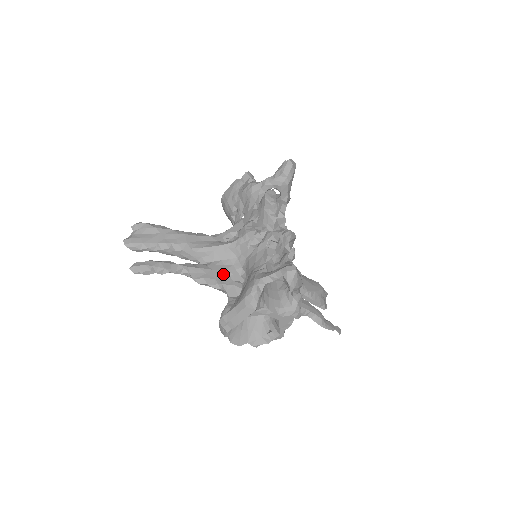
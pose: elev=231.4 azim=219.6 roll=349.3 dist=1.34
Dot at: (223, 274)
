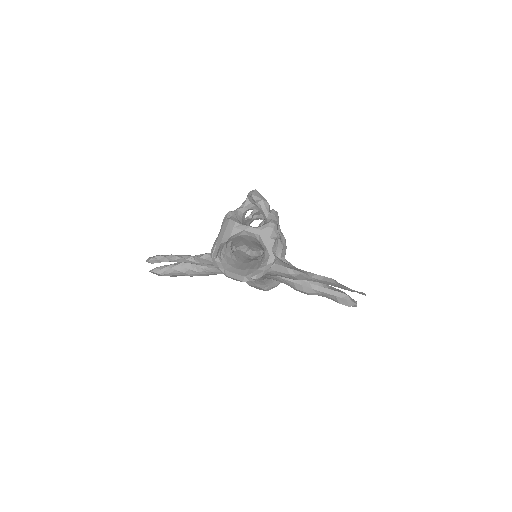
Dot at: occluded
